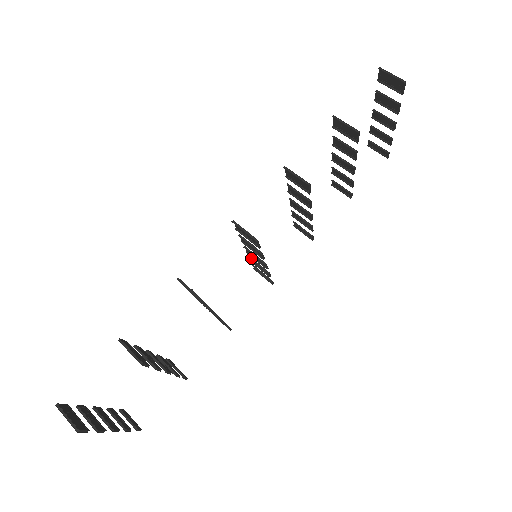
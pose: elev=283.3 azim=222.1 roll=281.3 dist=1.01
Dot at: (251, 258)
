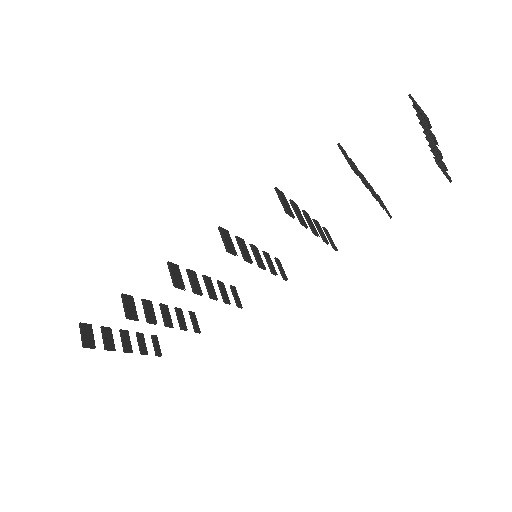
Dot at: (264, 253)
